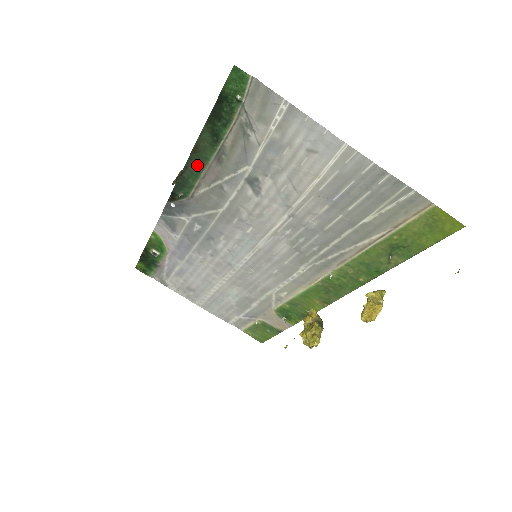
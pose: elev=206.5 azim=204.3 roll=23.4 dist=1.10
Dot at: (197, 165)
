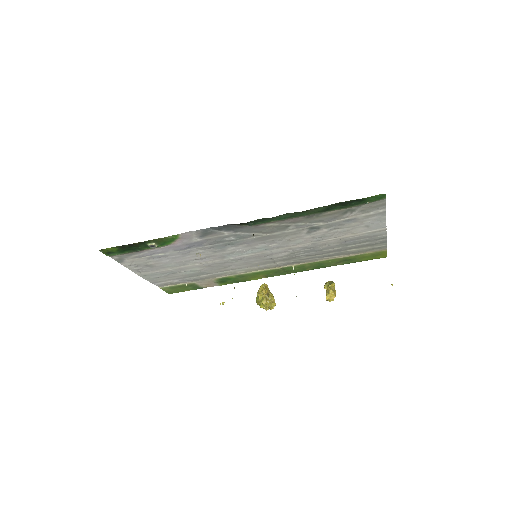
Dot at: (291, 216)
